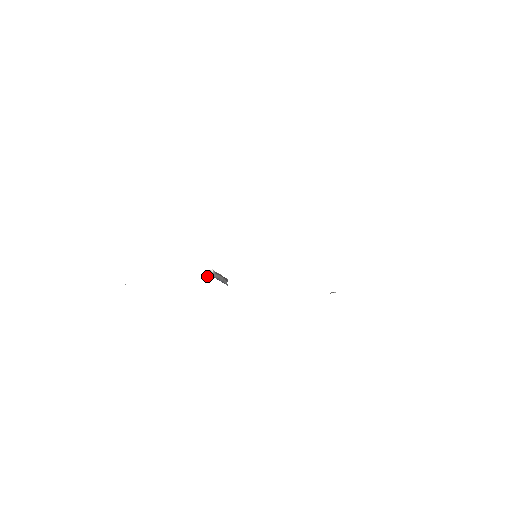
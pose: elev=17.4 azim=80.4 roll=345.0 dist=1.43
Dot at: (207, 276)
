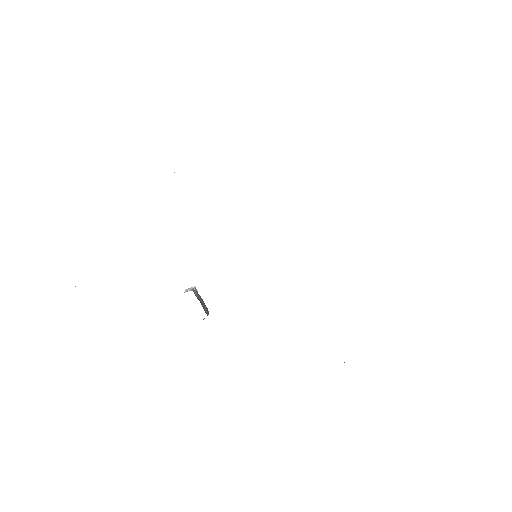
Dot at: (186, 291)
